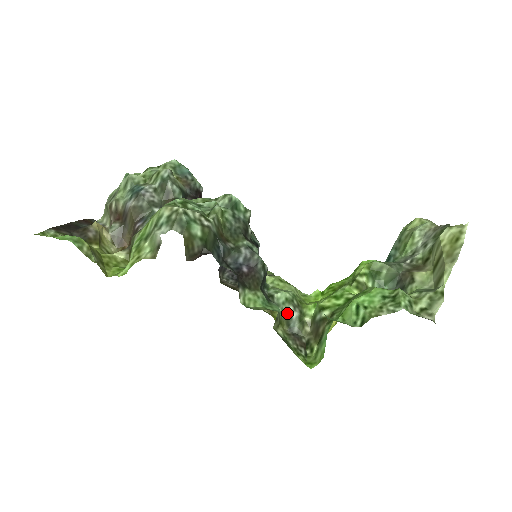
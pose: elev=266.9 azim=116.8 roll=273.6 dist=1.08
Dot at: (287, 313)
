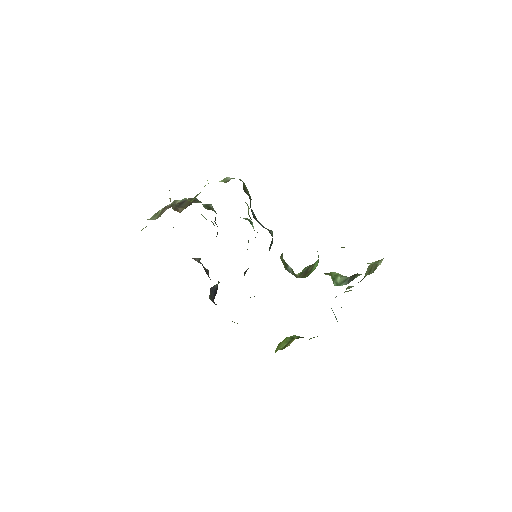
Dot at: occluded
